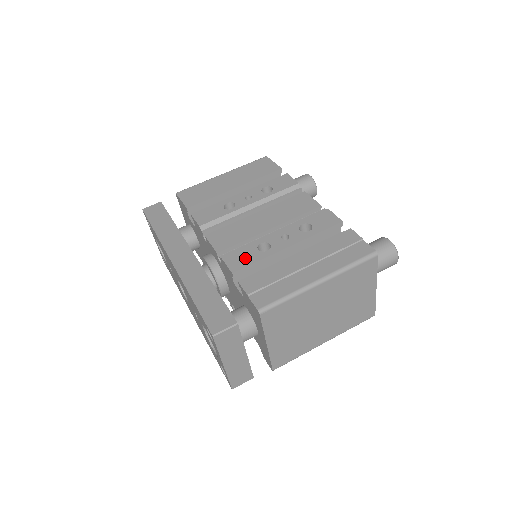
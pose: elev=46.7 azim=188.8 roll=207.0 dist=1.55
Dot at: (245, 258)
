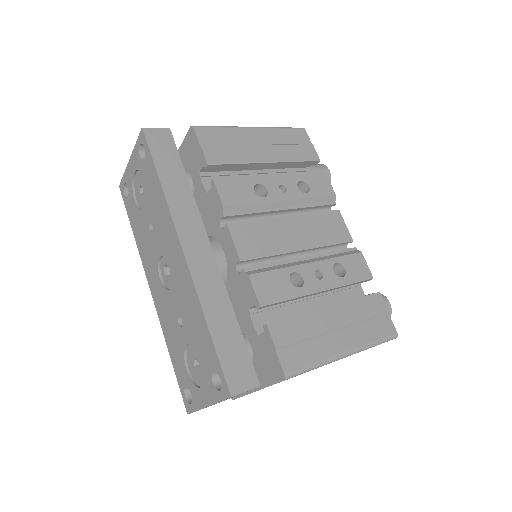
Dot at: (276, 288)
